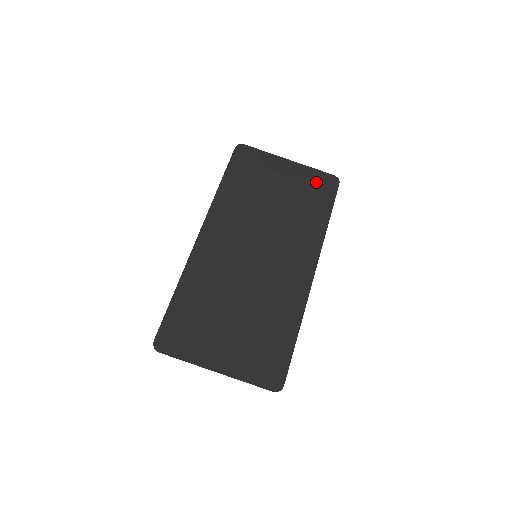
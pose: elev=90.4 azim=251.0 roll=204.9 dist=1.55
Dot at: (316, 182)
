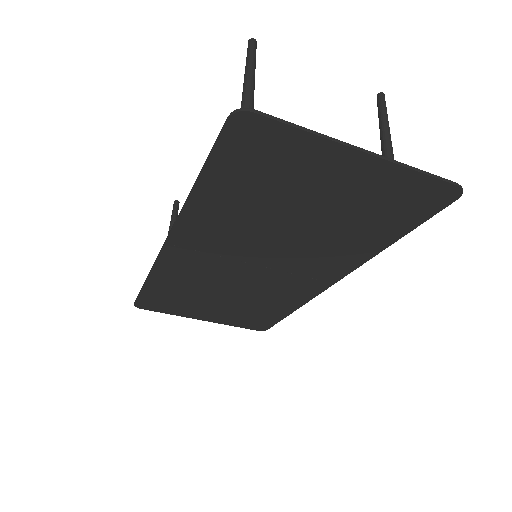
Dot at: (405, 195)
